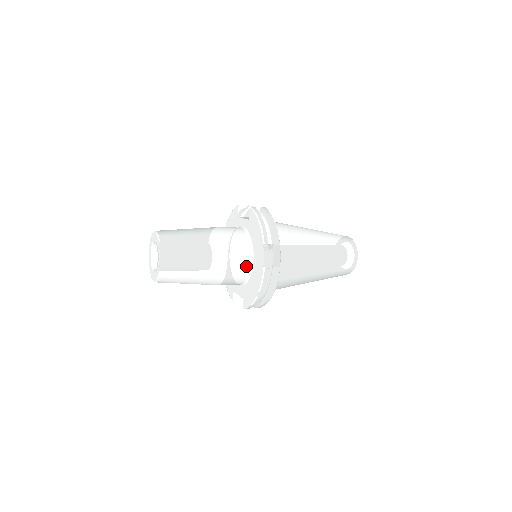
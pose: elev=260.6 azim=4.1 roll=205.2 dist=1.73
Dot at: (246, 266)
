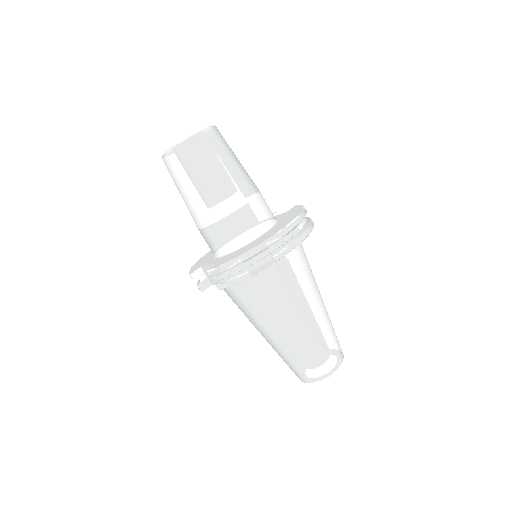
Dot at: (257, 228)
